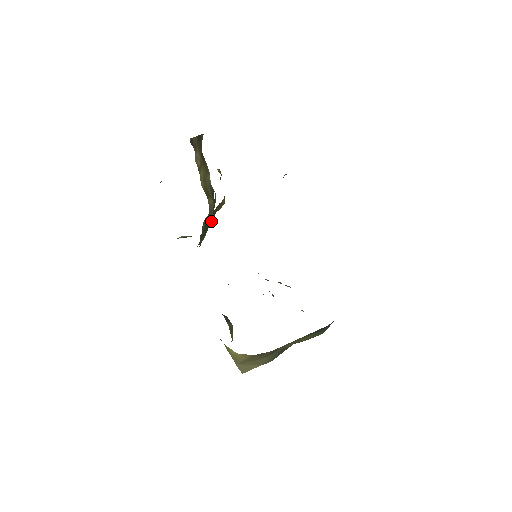
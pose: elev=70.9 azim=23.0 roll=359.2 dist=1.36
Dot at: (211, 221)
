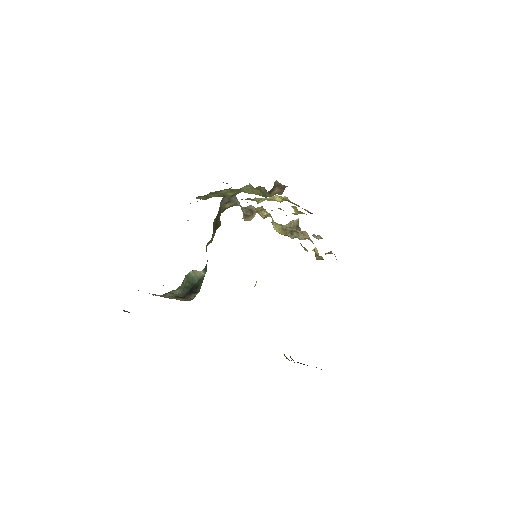
Dot at: occluded
